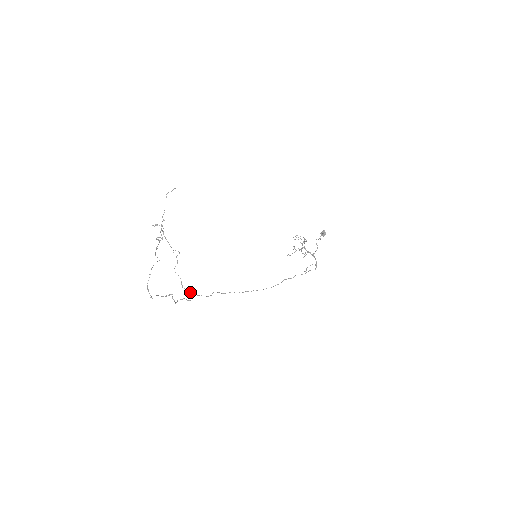
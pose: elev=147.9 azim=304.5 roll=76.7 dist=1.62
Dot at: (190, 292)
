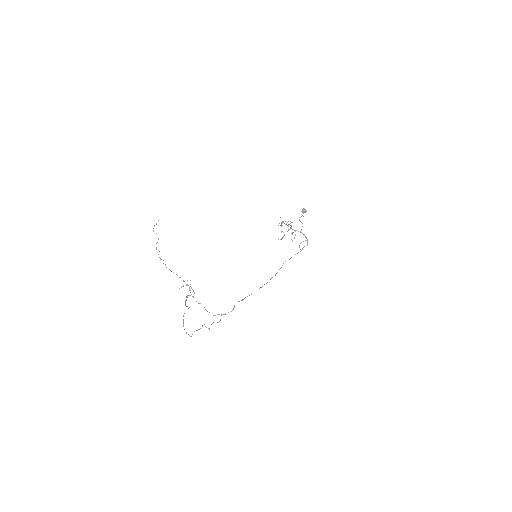
Dot at: (217, 314)
